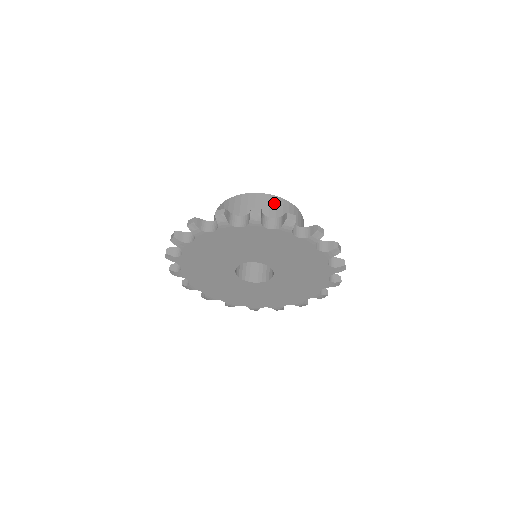
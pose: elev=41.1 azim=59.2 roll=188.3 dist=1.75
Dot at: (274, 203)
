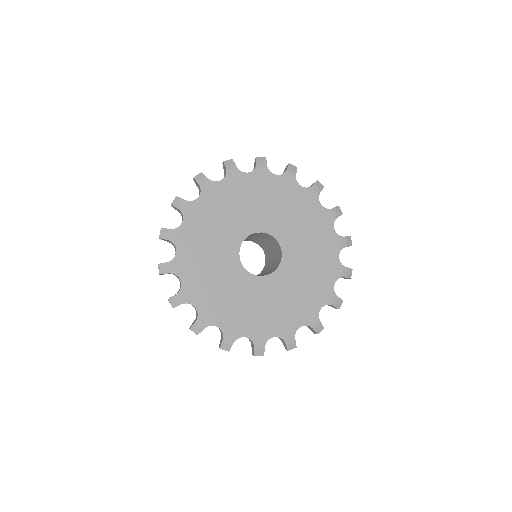
Dot at: occluded
